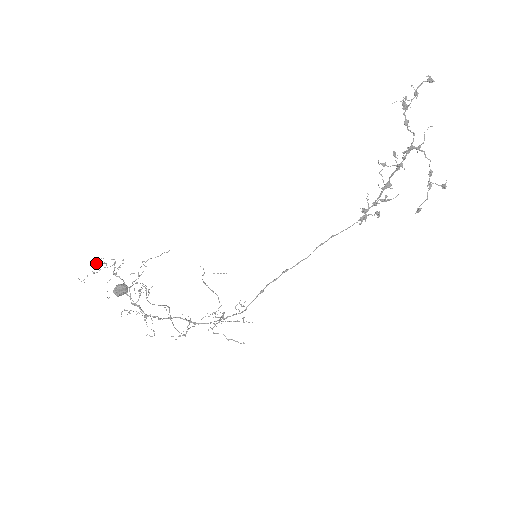
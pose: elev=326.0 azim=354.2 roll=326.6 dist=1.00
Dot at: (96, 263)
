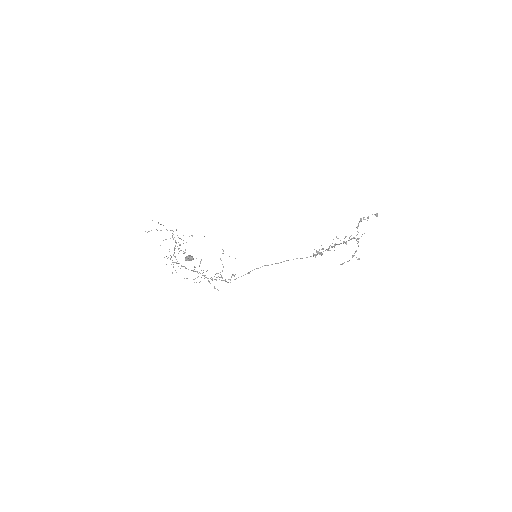
Dot at: occluded
